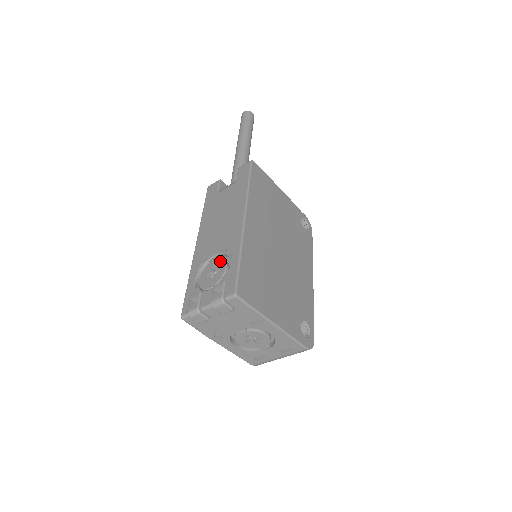
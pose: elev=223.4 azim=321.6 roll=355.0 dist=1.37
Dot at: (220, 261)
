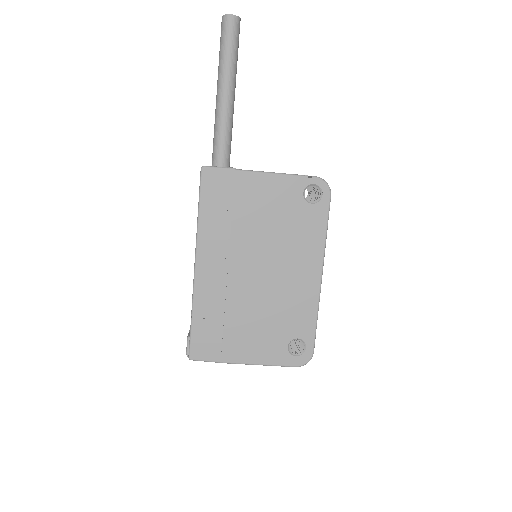
Dot at: occluded
